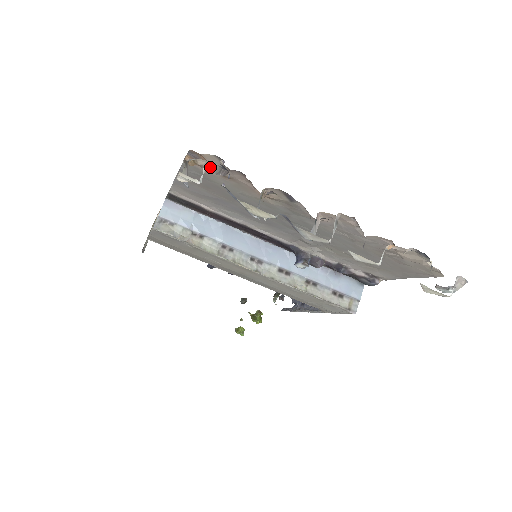
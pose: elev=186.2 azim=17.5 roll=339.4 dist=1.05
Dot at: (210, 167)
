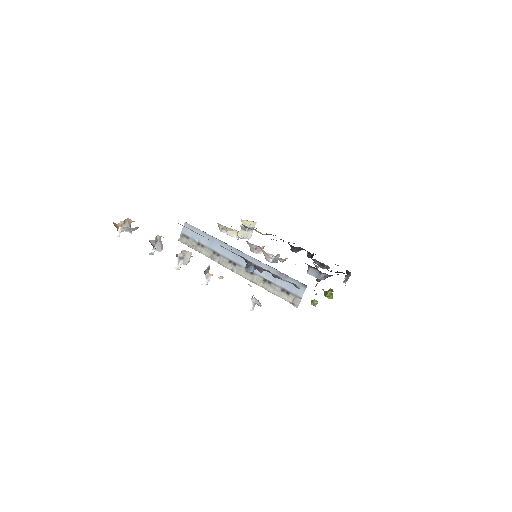
Dot at: (122, 228)
